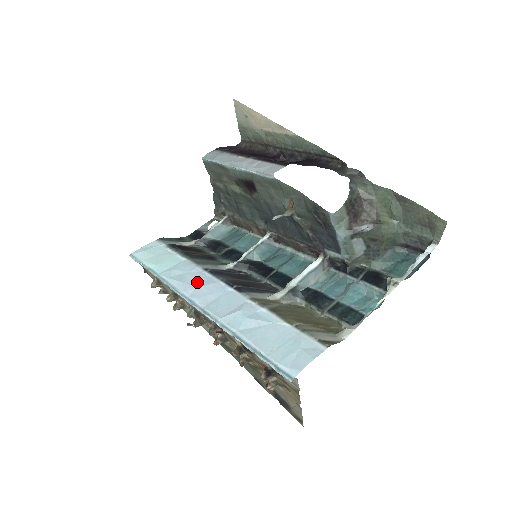
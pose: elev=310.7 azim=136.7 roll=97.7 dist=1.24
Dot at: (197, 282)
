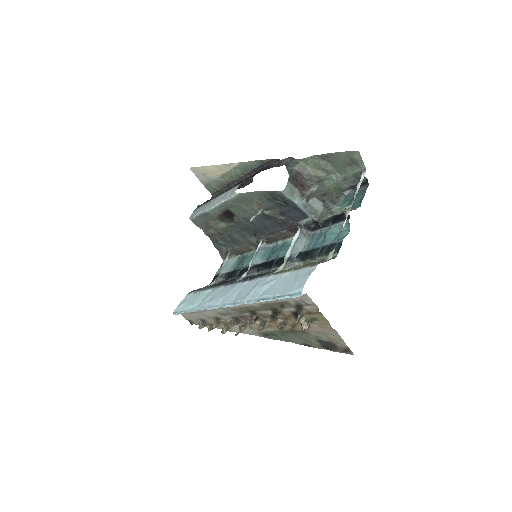
Dot at: (223, 294)
